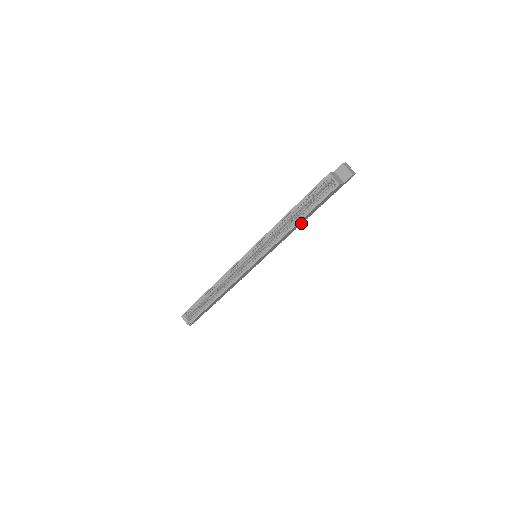
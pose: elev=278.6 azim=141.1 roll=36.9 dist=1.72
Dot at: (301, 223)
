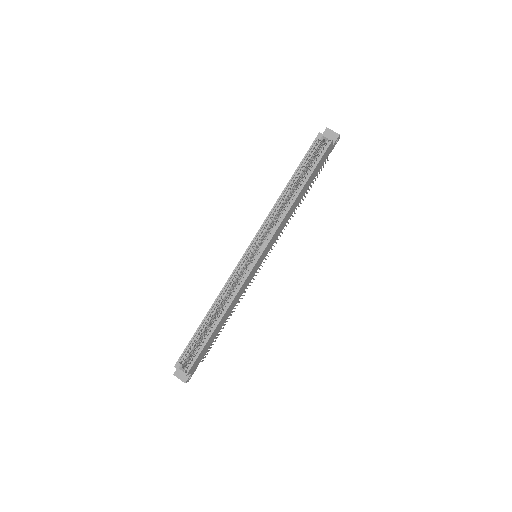
Dot at: (298, 202)
